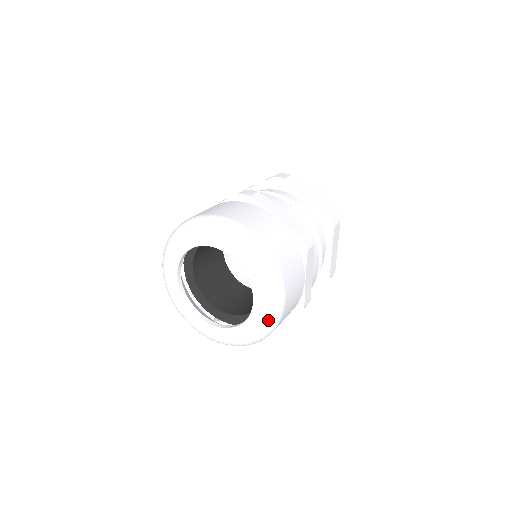
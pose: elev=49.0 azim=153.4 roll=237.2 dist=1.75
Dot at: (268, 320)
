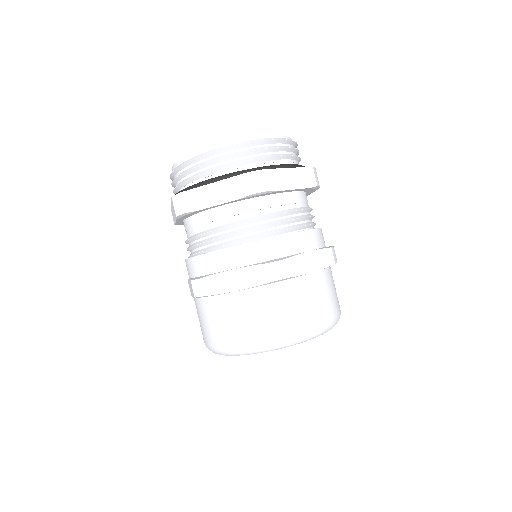
Dot at: (330, 329)
